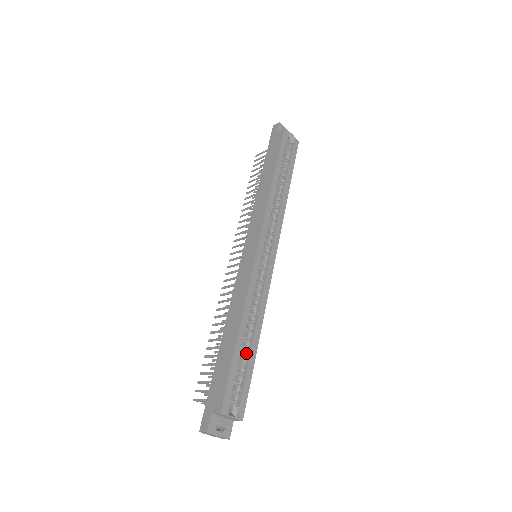
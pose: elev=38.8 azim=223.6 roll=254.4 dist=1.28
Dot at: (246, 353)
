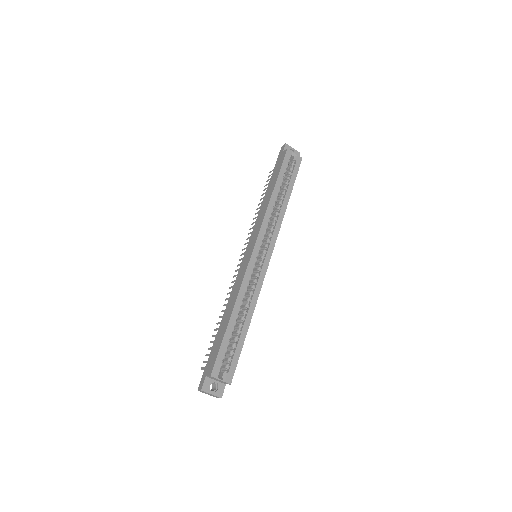
Dot at: (238, 332)
